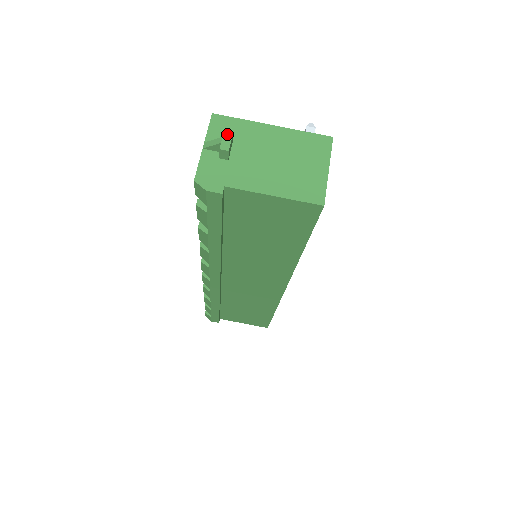
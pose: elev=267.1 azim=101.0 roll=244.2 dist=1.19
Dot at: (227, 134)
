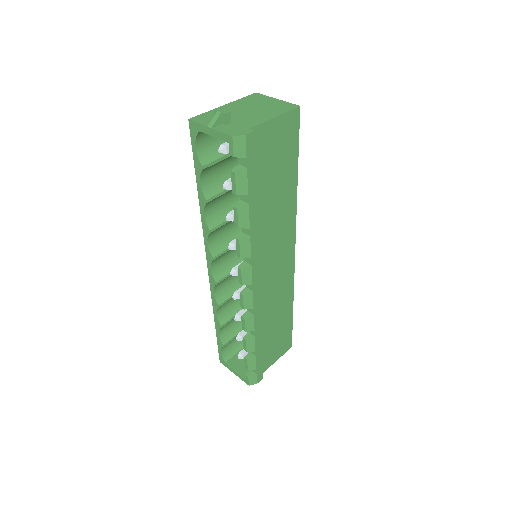
Dot at: (217, 109)
